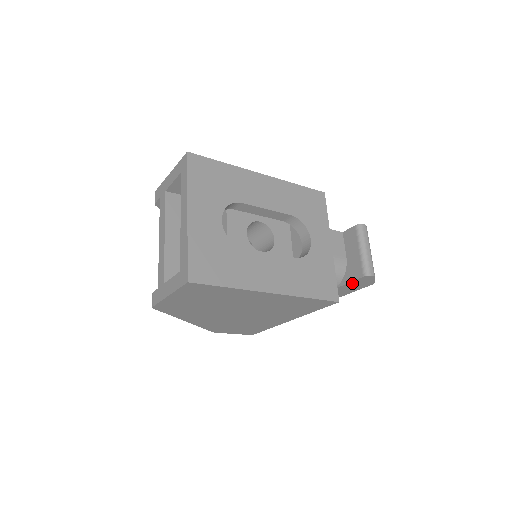
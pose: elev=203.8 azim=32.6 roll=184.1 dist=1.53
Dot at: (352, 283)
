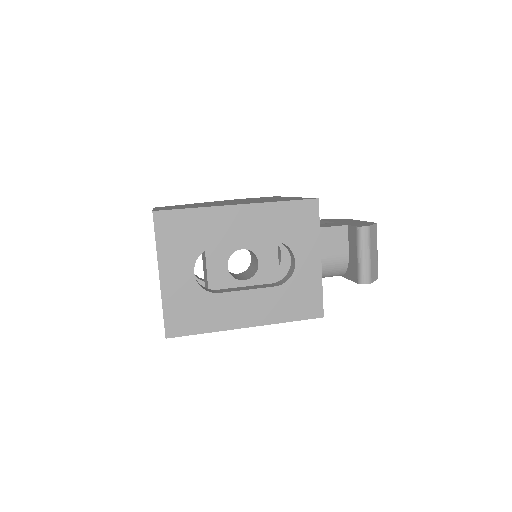
Dot at: occluded
